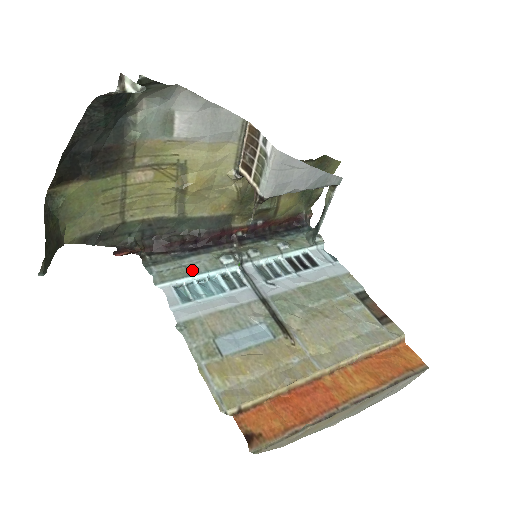
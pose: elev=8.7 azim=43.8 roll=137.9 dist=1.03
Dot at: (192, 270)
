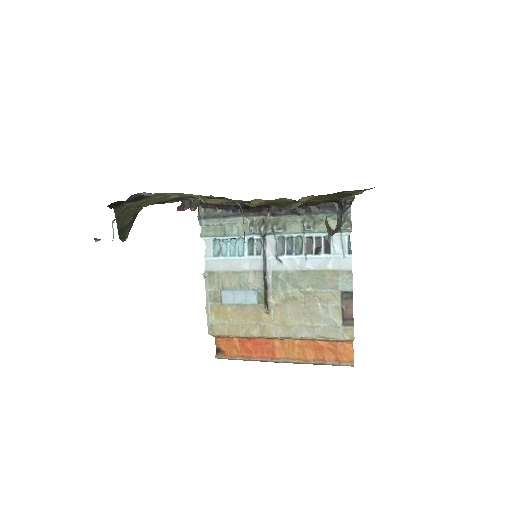
Dot at: (228, 231)
